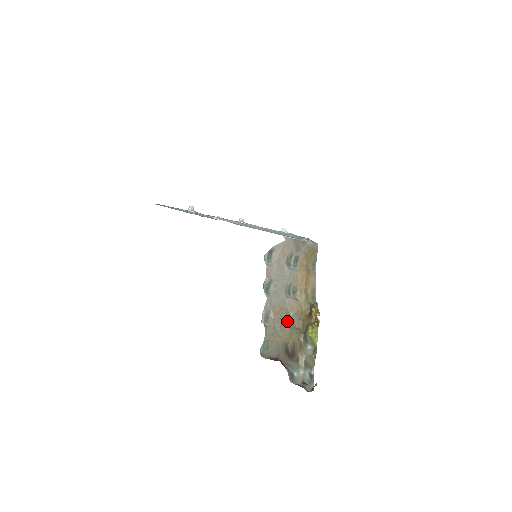
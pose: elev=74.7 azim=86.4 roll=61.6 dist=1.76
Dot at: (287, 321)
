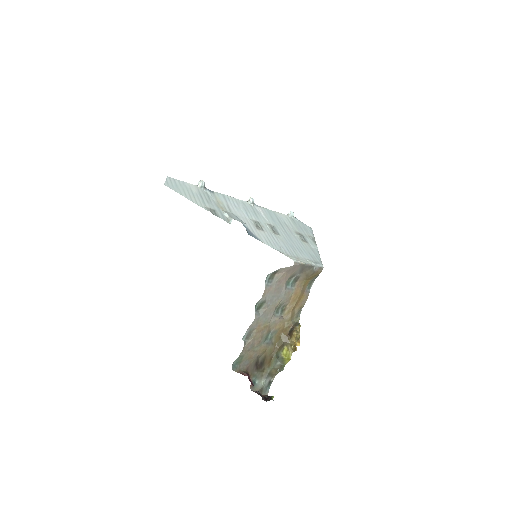
Dot at: (266, 337)
